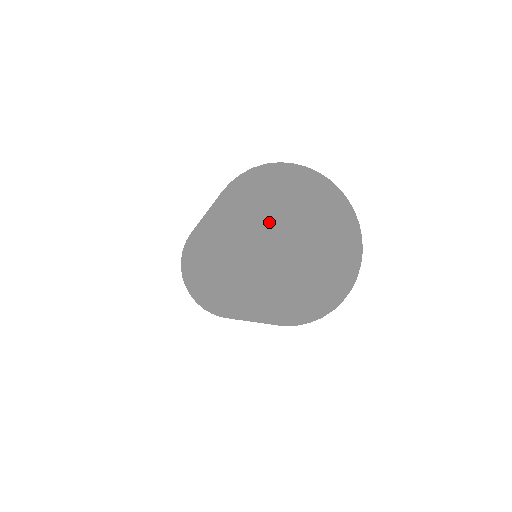
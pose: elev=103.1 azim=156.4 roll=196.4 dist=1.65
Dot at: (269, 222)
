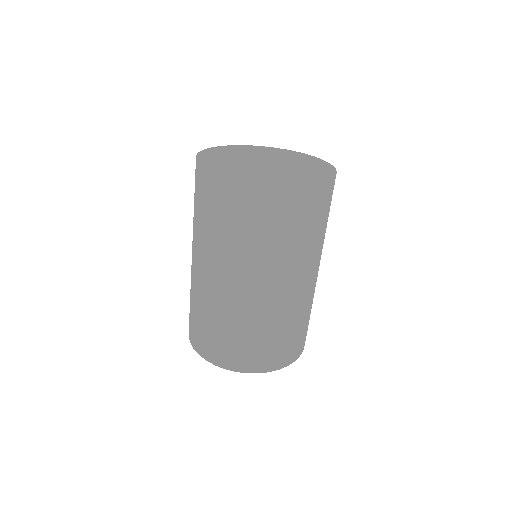
Dot at: (255, 156)
